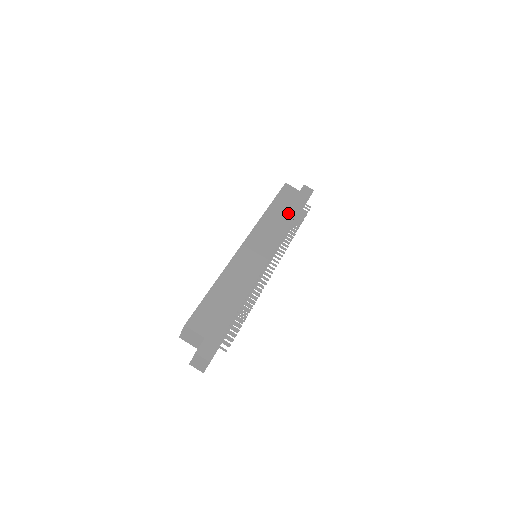
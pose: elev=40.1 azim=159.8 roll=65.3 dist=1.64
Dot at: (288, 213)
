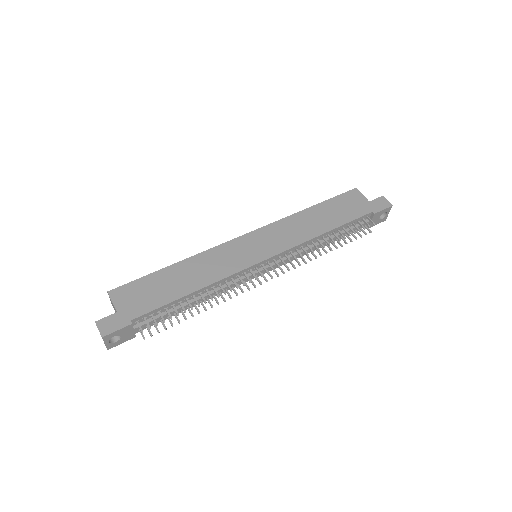
Dot at: (330, 221)
